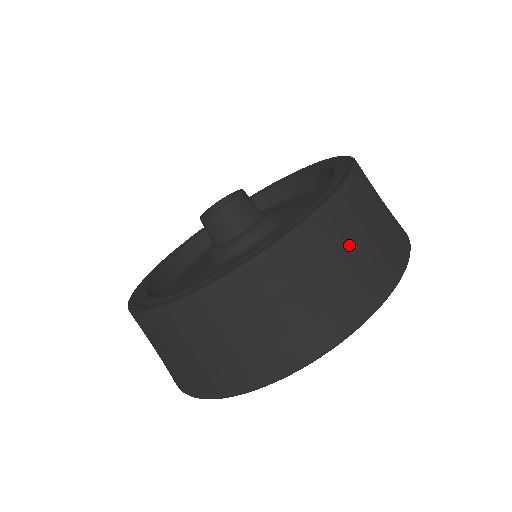
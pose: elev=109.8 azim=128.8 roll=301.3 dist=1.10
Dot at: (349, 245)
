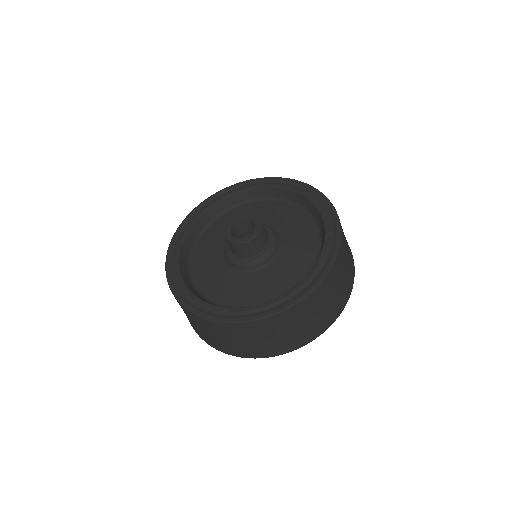
Dot at: (344, 235)
